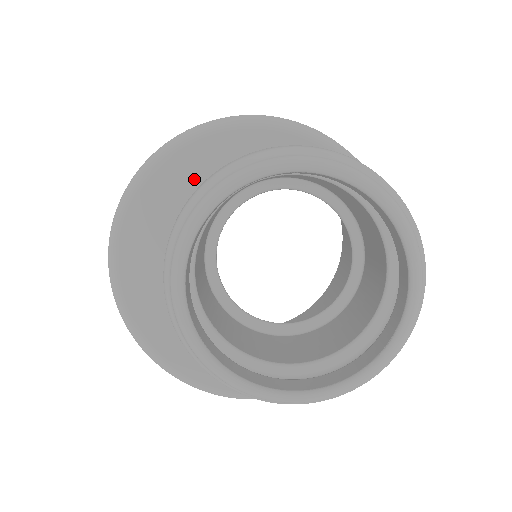
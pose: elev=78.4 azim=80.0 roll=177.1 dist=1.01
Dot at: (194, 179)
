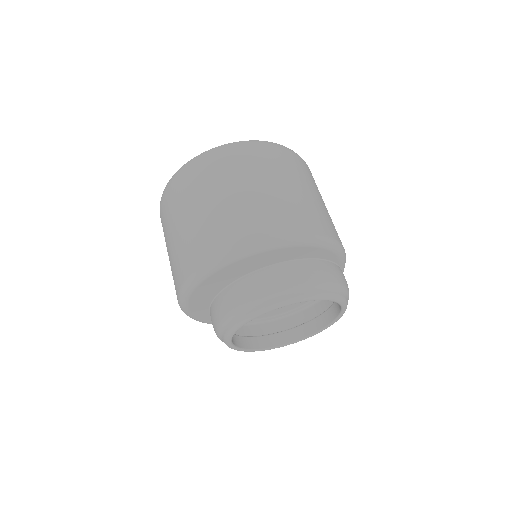
Dot at: (284, 258)
